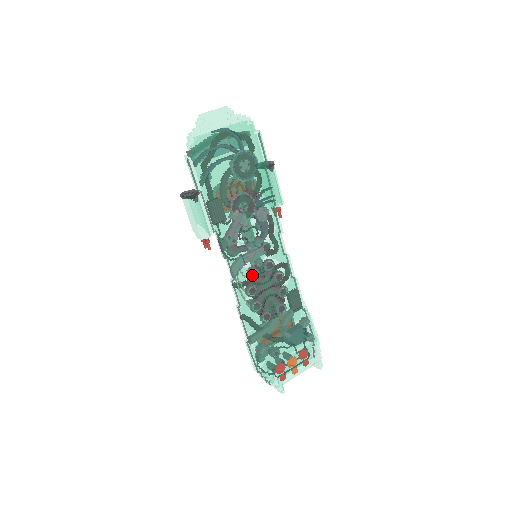
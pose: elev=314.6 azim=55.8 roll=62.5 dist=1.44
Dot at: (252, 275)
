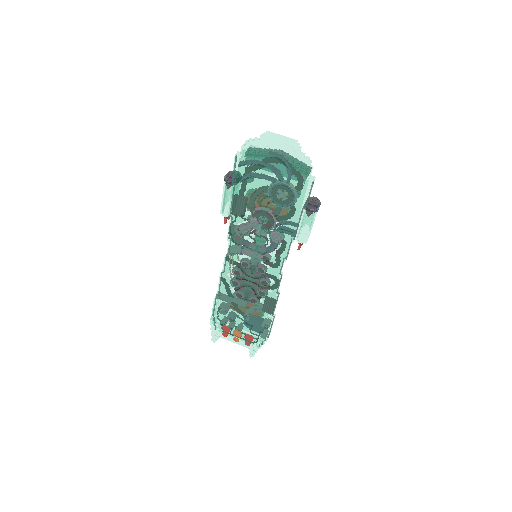
Dot at: (243, 264)
